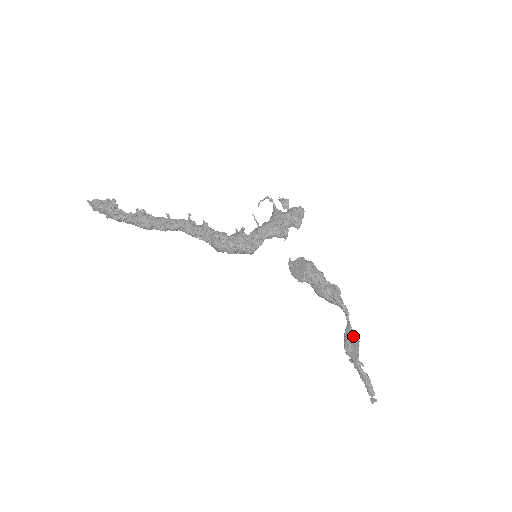
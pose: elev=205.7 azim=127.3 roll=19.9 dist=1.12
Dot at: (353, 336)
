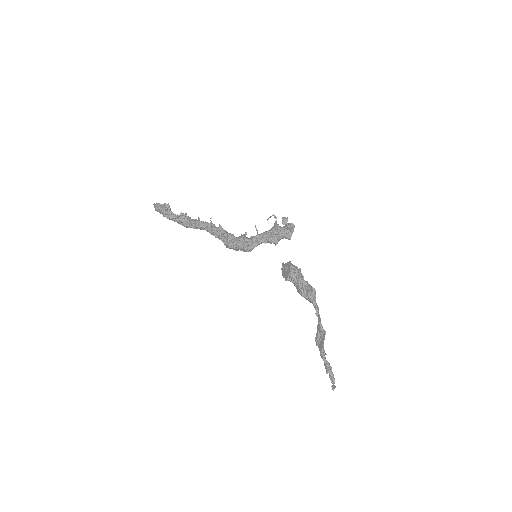
Dot at: (321, 330)
